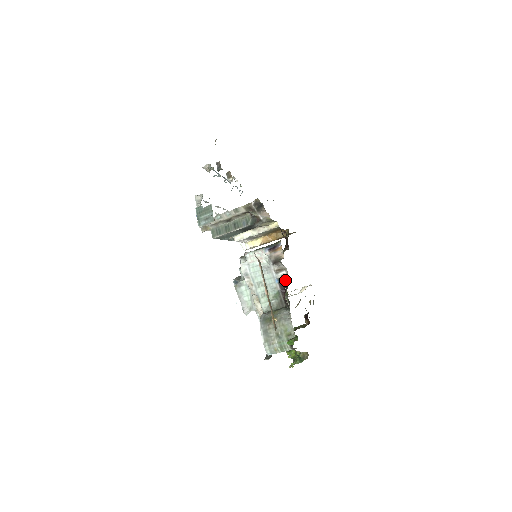
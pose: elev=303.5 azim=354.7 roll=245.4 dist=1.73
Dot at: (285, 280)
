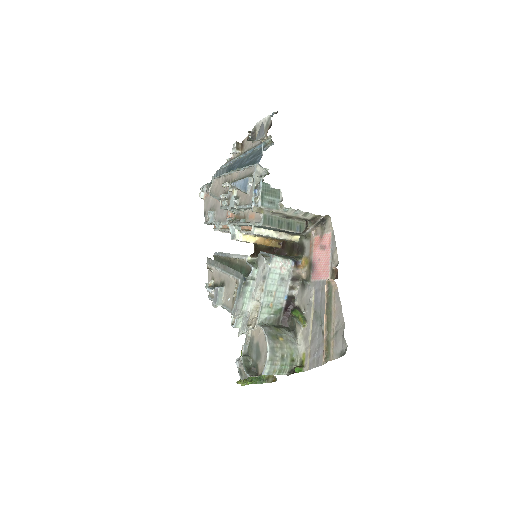
Dot at: (292, 300)
